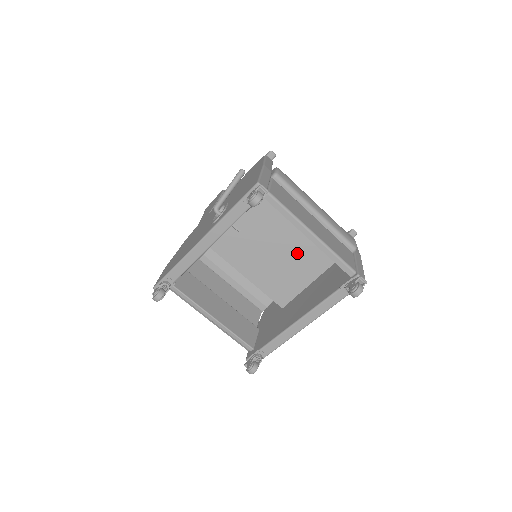
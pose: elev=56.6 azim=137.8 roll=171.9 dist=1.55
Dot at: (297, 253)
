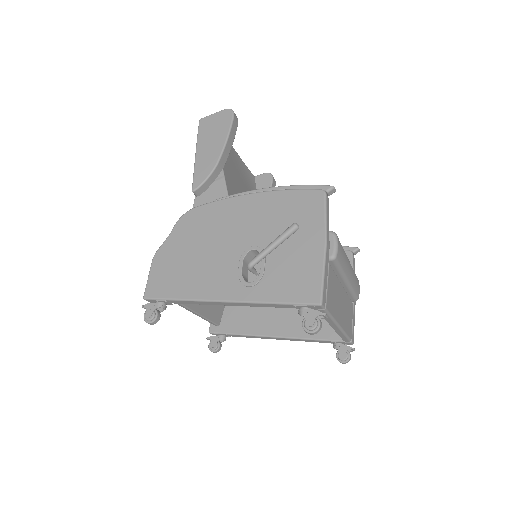
Dot at: occluded
